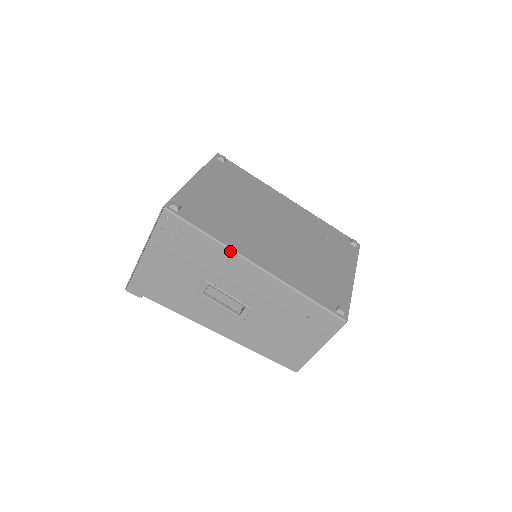
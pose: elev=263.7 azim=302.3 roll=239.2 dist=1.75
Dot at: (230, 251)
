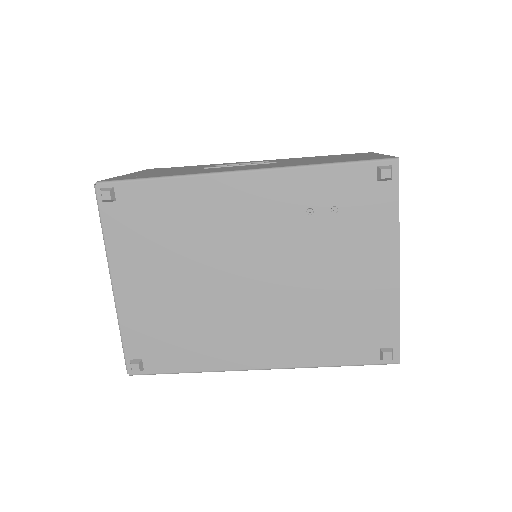
Dot at: (224, 371)
